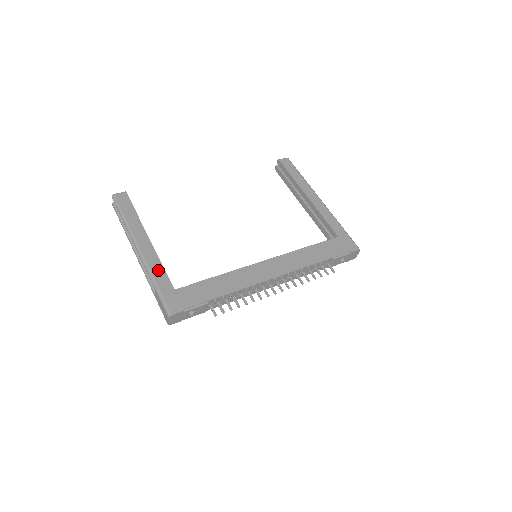
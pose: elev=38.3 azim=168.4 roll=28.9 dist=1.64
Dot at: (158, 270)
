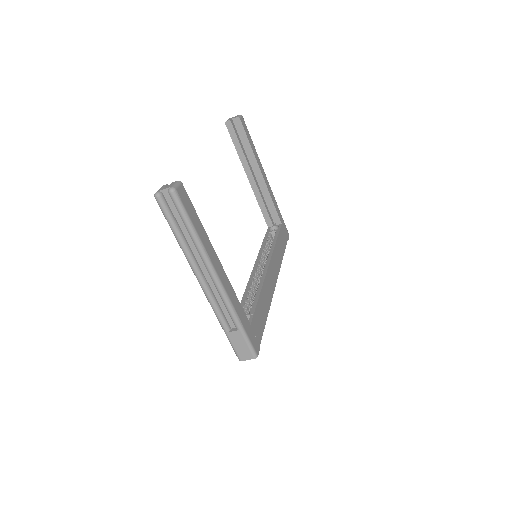
Dot at: (237, 305)
